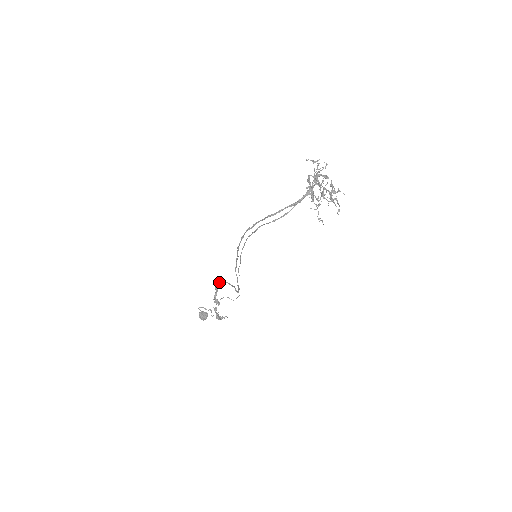
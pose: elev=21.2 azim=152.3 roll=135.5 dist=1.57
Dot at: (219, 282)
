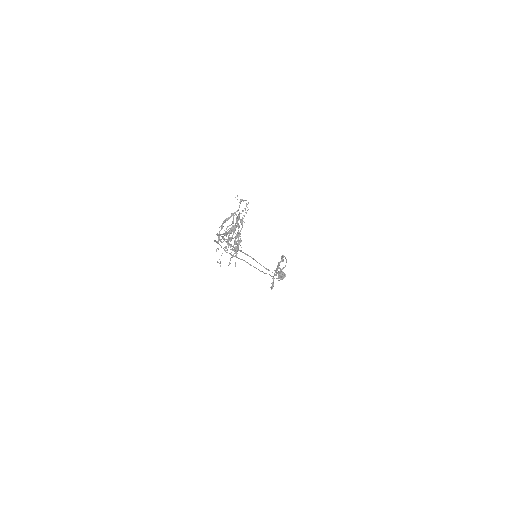
Dot at: (283, 255)
